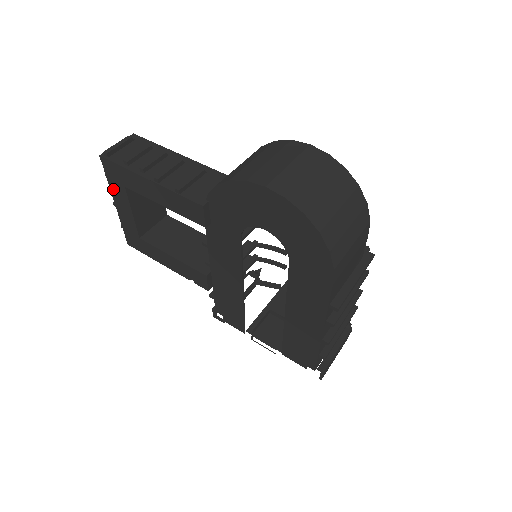
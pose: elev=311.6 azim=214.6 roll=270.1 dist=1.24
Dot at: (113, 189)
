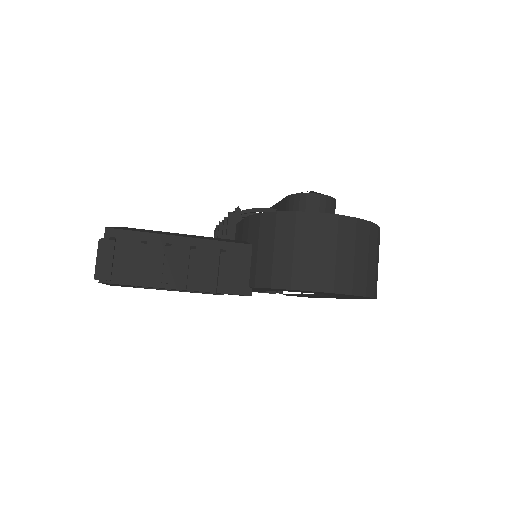
Dot at: occluded
